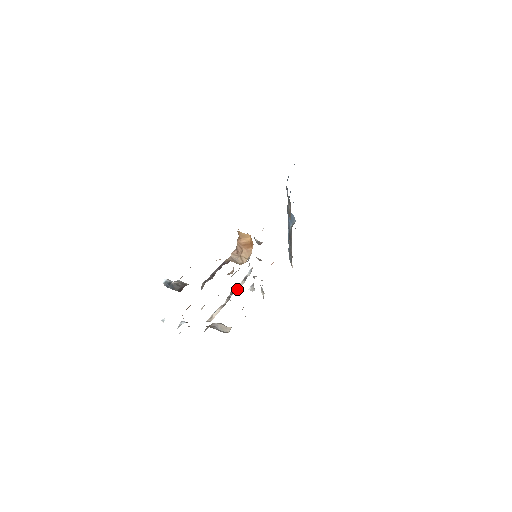
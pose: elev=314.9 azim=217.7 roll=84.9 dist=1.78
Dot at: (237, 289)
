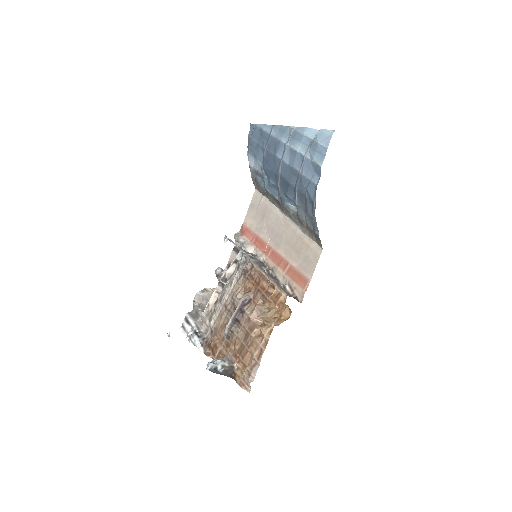
Dot at: (229, 274)
